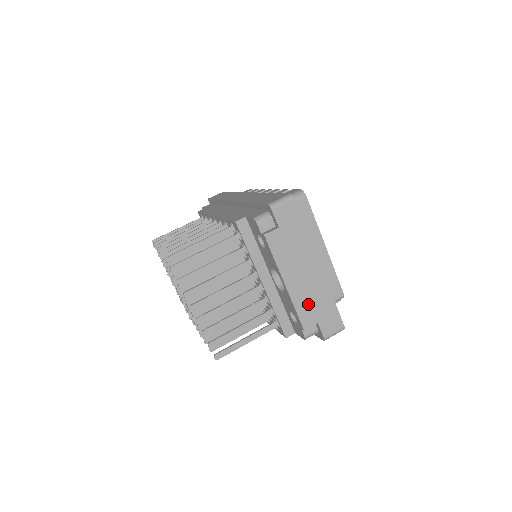
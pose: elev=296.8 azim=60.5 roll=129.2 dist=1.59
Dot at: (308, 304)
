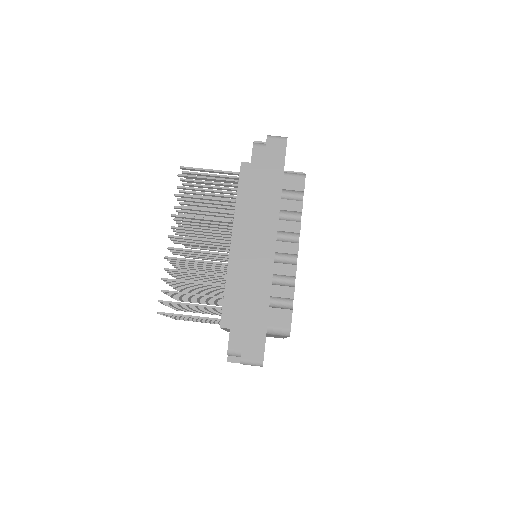
Dot at: occluded
